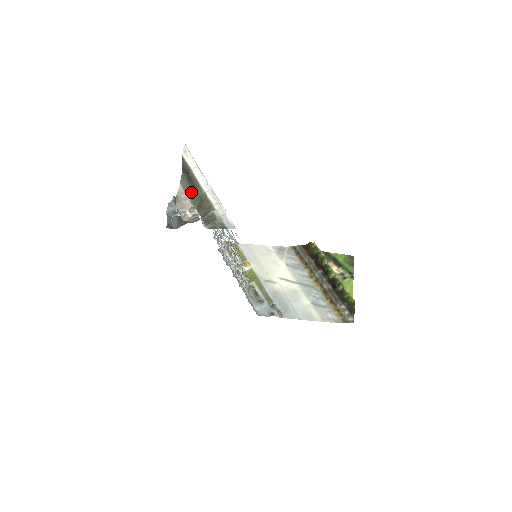
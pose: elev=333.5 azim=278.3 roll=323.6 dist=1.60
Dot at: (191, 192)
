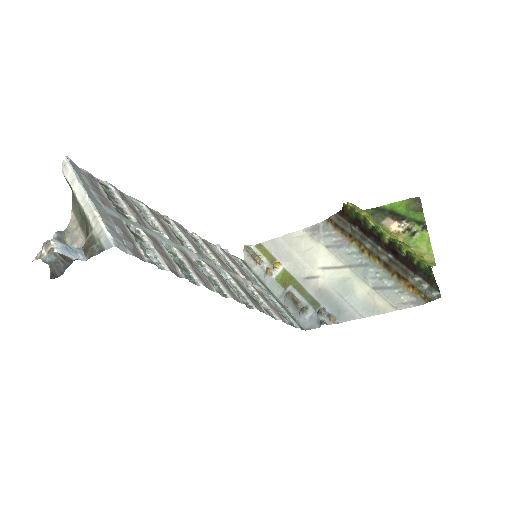
Dot at: (80, 216)
